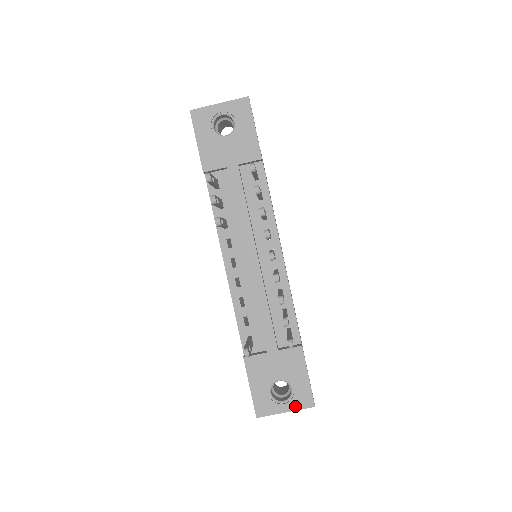
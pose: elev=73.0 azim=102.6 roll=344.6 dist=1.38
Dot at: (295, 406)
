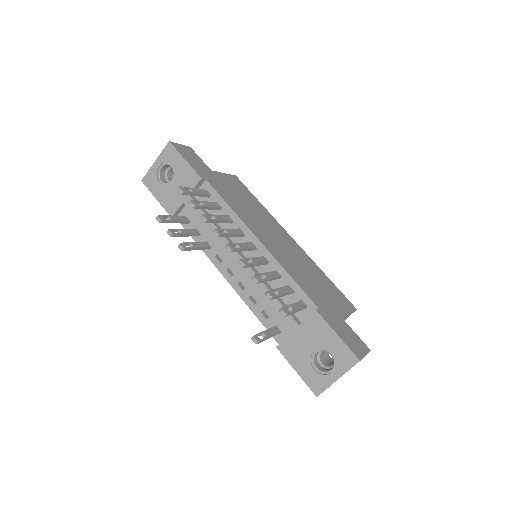
Dot at: (342, 369)
